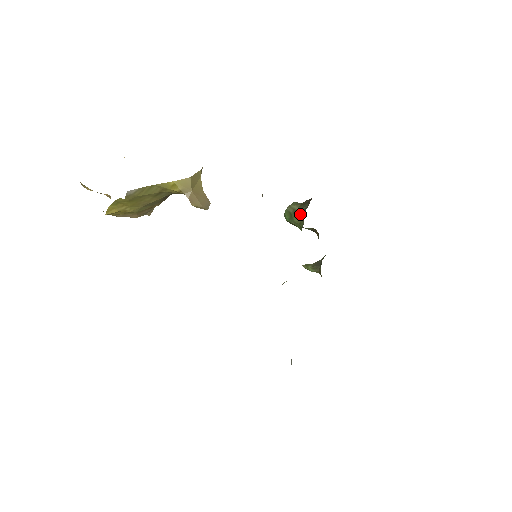
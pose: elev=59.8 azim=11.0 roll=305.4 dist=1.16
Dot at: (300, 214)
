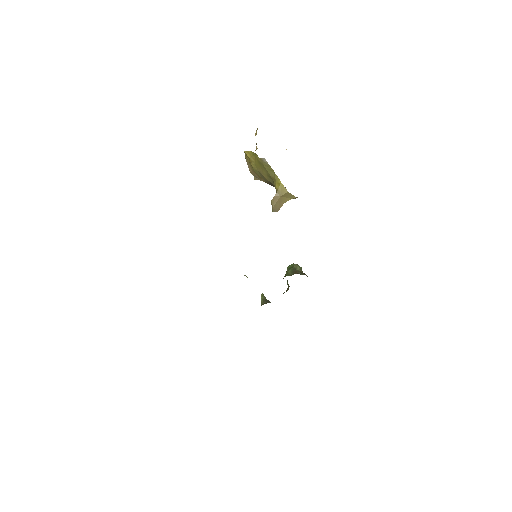
Dot at: (295, 272)
